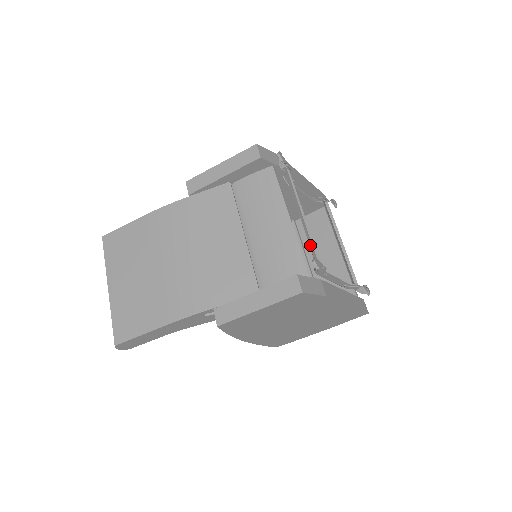
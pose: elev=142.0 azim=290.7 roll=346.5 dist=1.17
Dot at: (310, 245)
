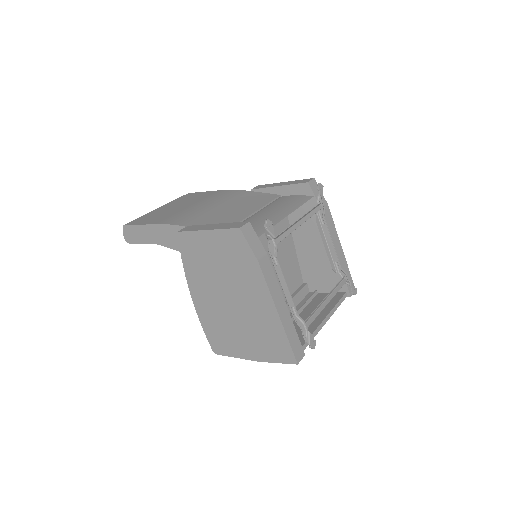
Dot at: (283, 232)
